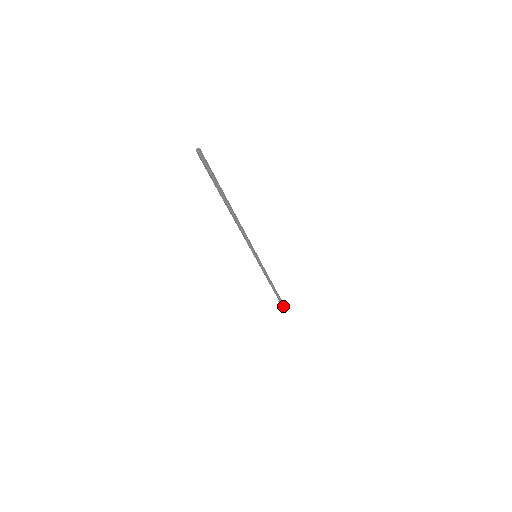
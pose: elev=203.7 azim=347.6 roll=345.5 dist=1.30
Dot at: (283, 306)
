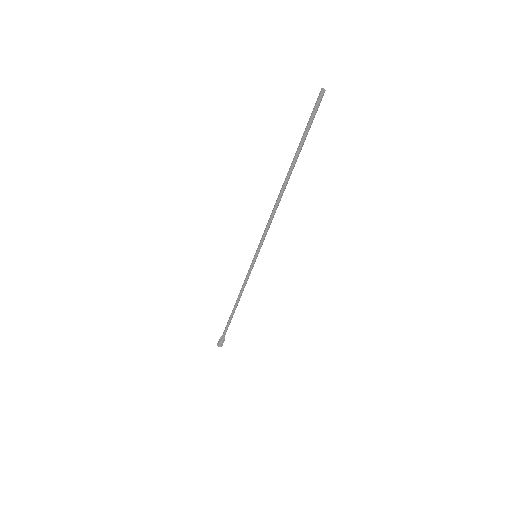
Dot at: (220, 345)
